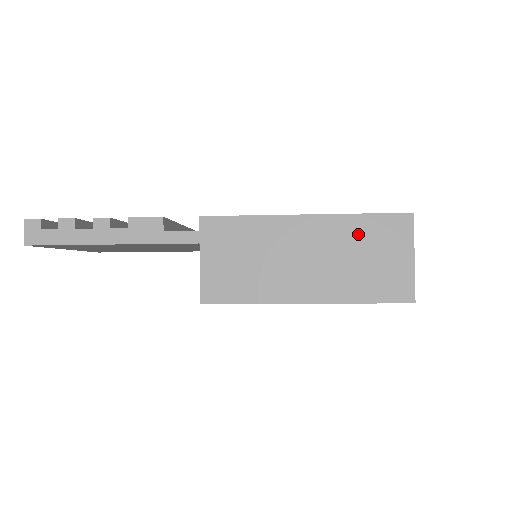
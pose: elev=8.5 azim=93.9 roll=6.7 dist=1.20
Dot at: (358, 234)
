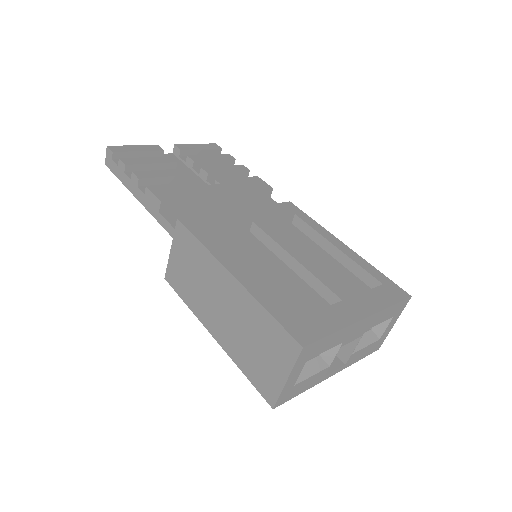
Dot at: (258, 323)
